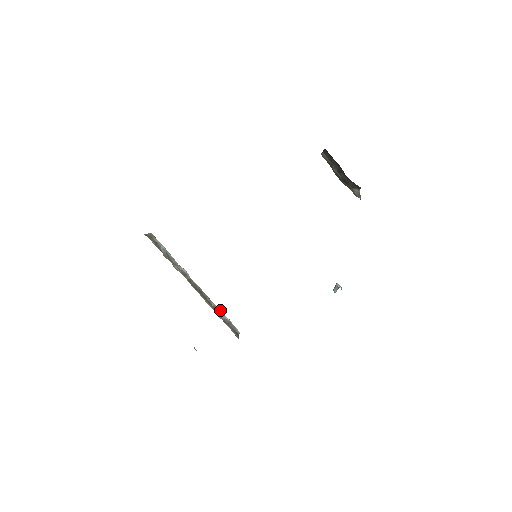
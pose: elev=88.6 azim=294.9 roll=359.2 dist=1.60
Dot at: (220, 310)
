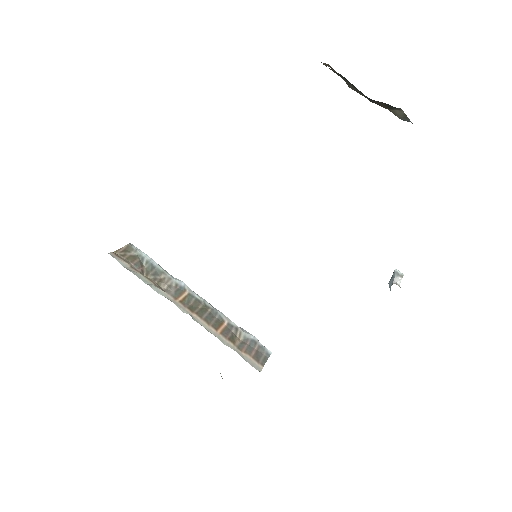
Dot at: (238, 327)
